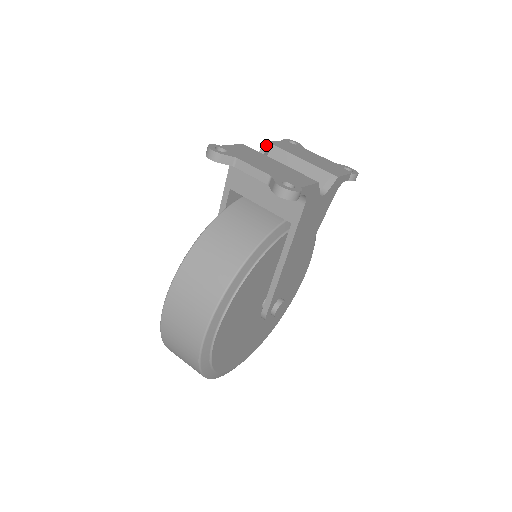
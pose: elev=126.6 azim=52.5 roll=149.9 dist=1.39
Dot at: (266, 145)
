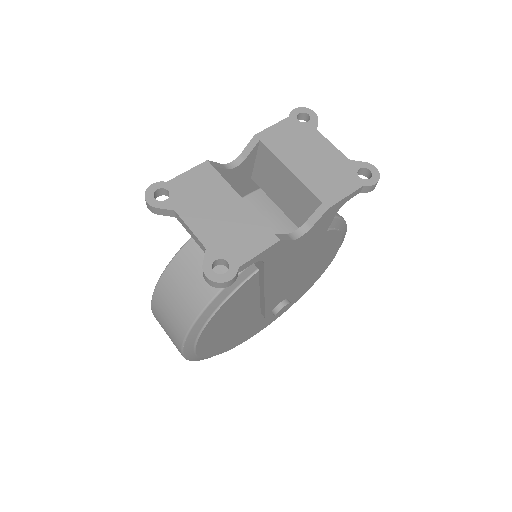
Dot at: (253, 140)
